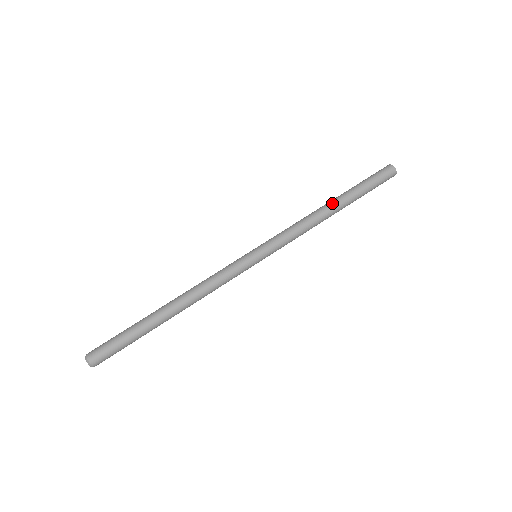
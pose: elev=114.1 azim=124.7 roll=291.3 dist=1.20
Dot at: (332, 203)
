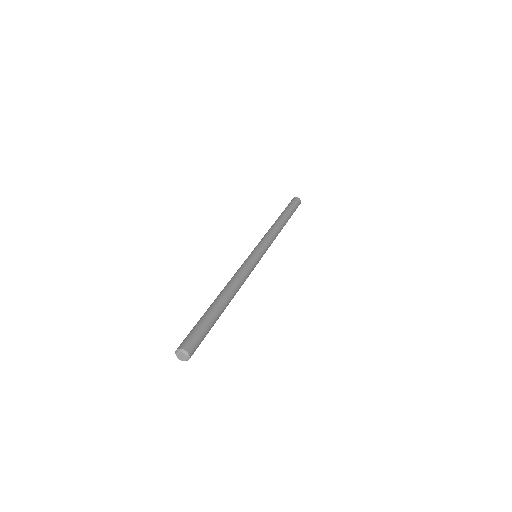
Dot at: (277, 219)
